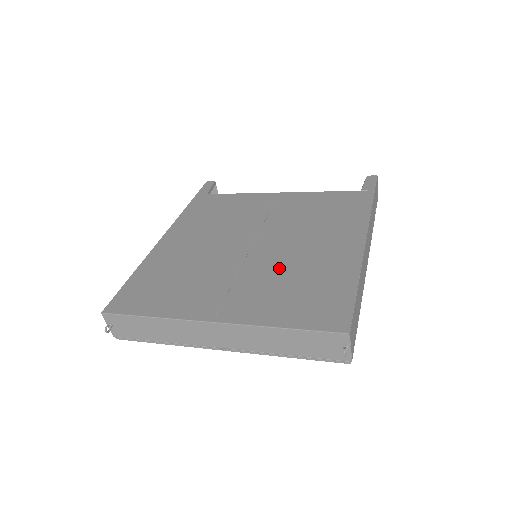
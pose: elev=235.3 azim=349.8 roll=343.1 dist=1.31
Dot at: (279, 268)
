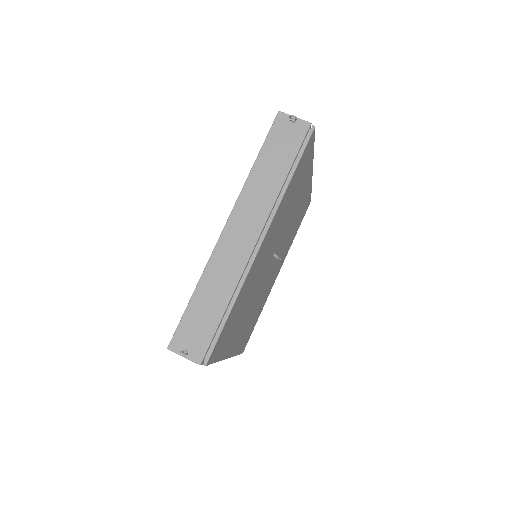
Dot at: occluded
